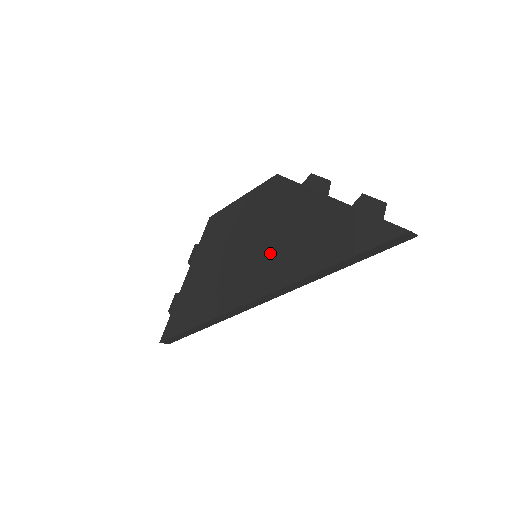
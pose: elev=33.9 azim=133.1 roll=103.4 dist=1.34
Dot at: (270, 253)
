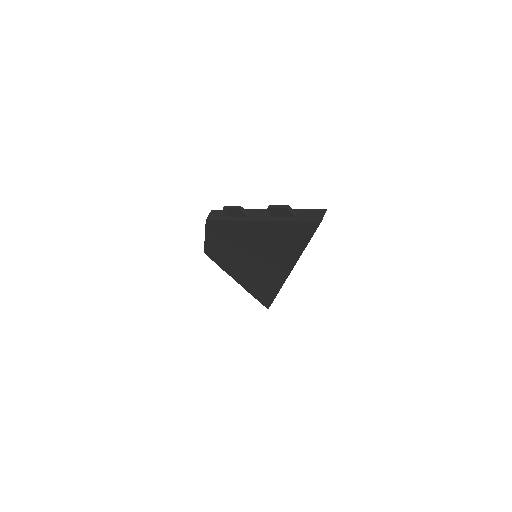
Dot at: (262, 257)
